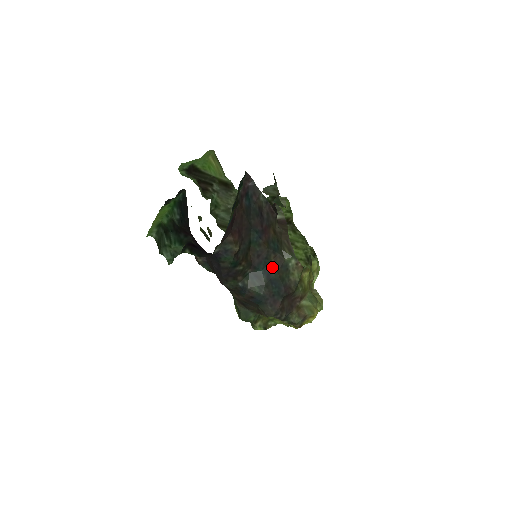
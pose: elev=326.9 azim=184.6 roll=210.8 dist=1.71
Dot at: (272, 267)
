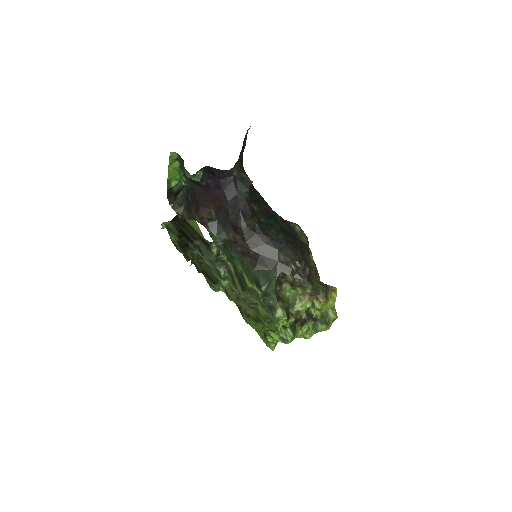
Dot at: (281, 224)
